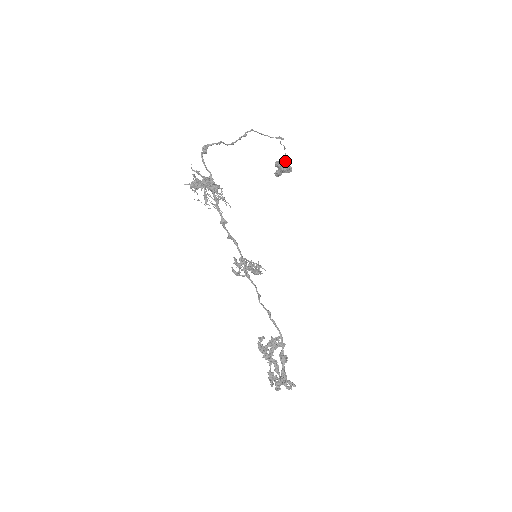
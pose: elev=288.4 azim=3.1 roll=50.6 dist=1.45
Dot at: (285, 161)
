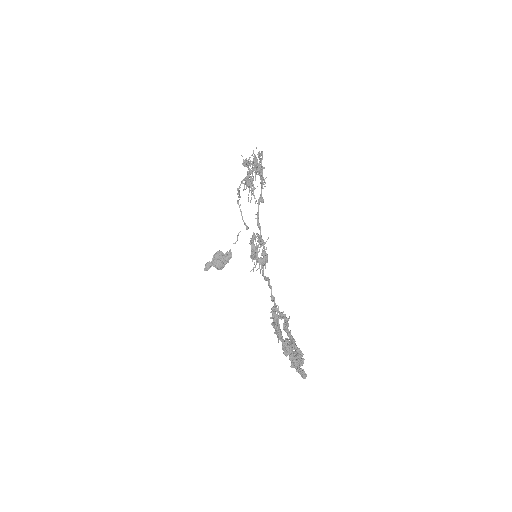
Dot at: (229, 253)
